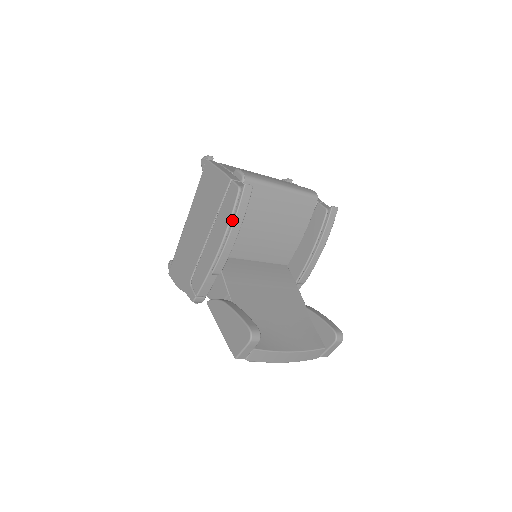
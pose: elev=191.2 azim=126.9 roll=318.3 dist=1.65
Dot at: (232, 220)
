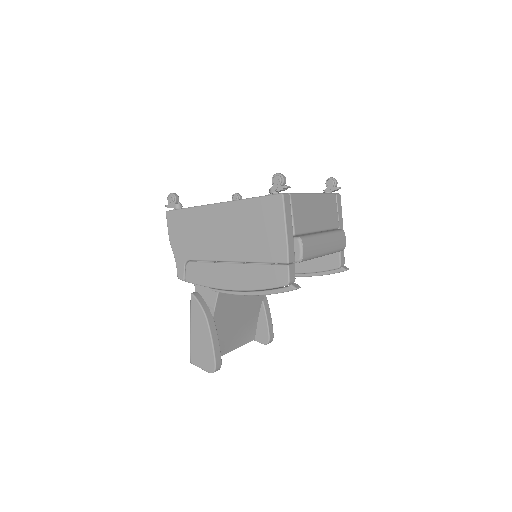
Dot at: (261, 292)
